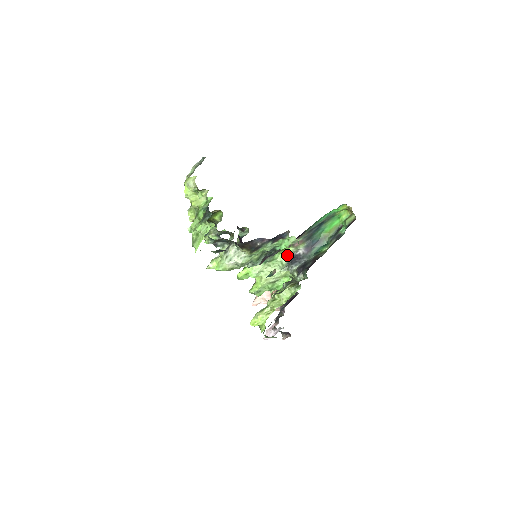
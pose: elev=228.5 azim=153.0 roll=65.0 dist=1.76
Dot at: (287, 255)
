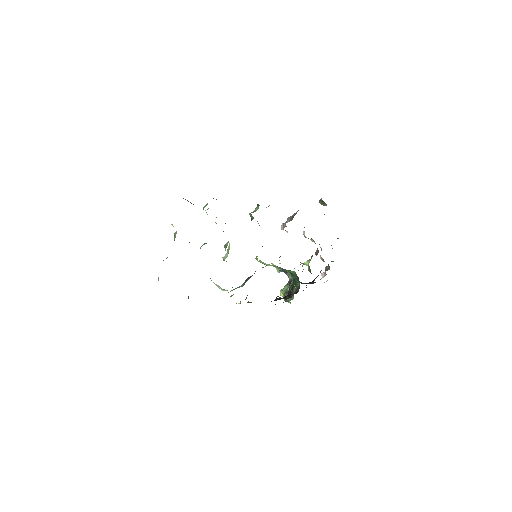
Dot at: (276, 267)
